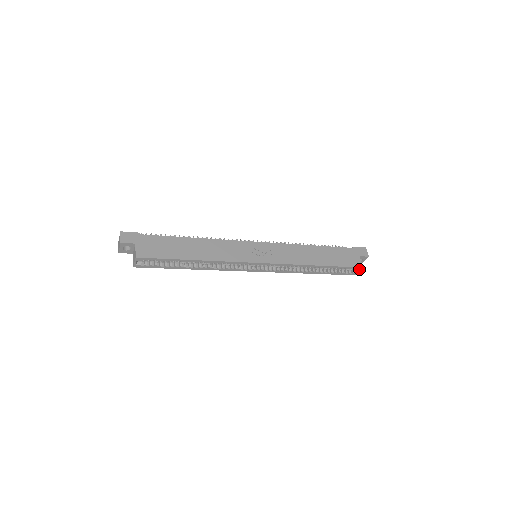
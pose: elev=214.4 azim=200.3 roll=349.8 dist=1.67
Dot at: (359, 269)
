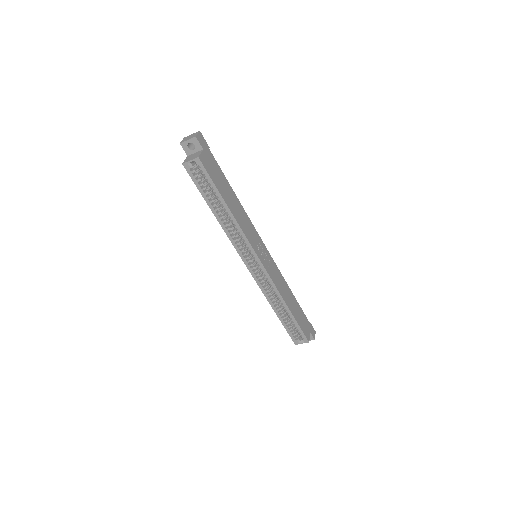
Dot at: (305, 341)
